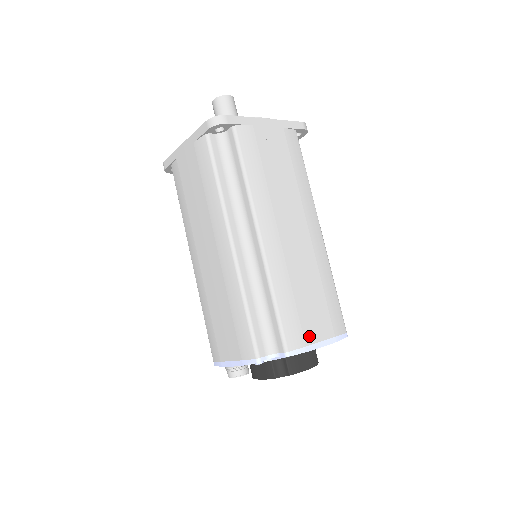
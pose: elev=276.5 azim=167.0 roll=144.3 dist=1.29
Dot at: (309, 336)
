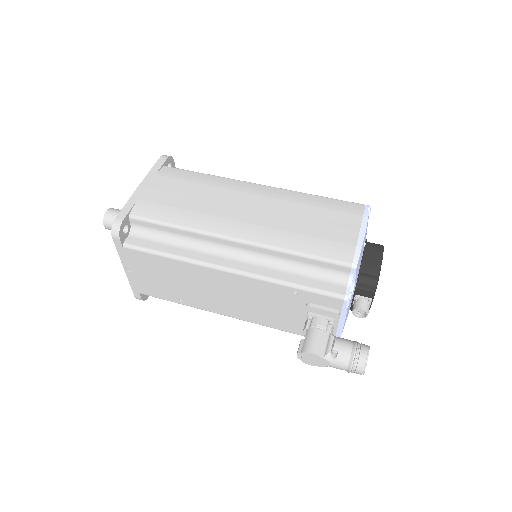
Dot at: occluded
